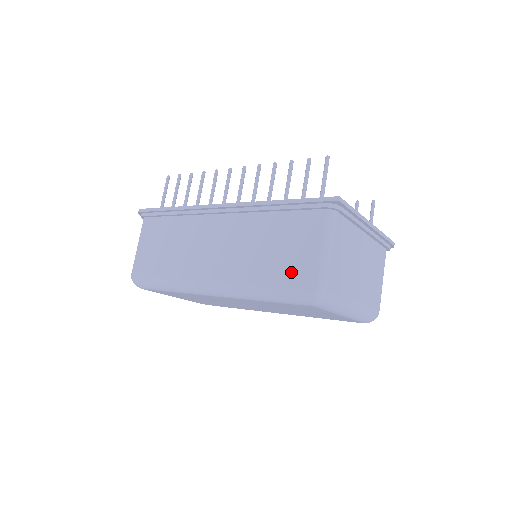
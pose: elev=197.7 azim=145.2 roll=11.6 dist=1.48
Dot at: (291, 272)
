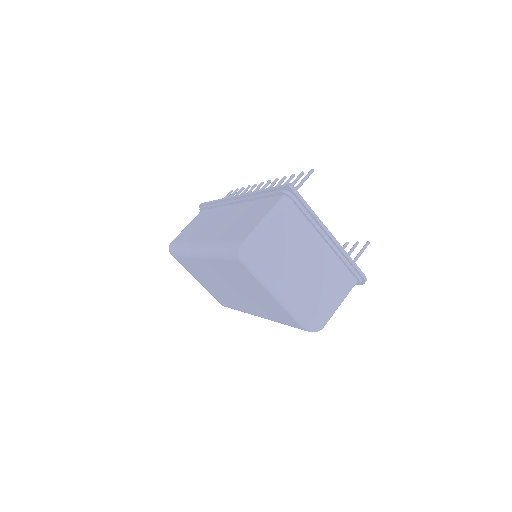
Dot at: (239, 233)
